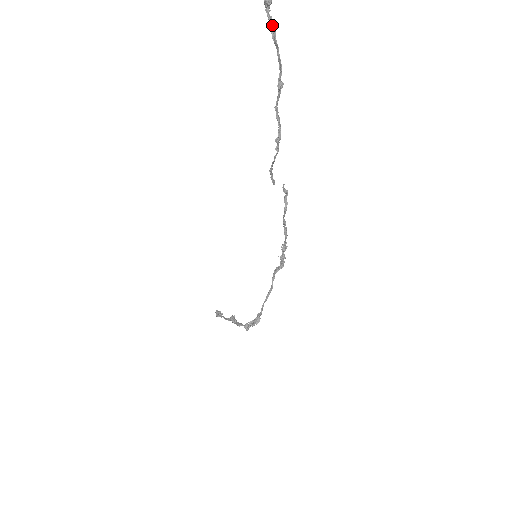
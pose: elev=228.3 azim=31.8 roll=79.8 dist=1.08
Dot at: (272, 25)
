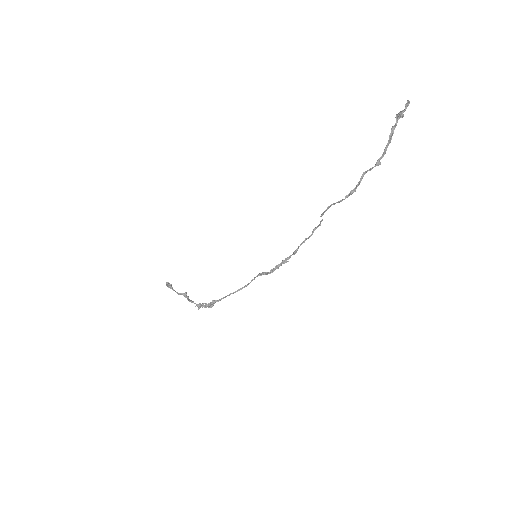
Dot at: (394, 128)
